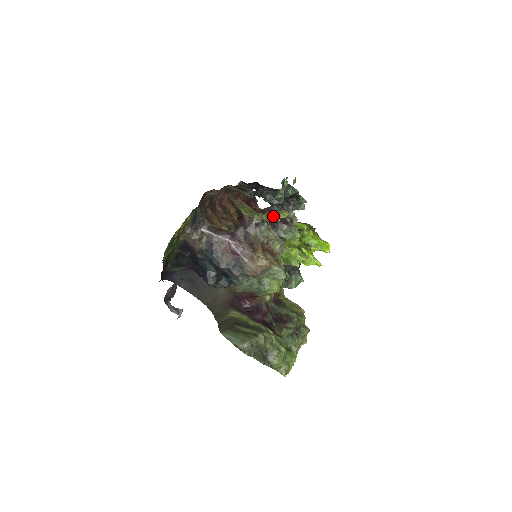
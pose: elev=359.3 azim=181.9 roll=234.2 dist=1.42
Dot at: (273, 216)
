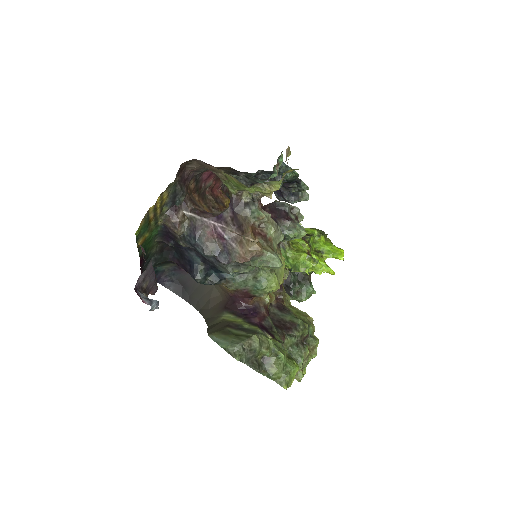
Dot at: (263, 190)
